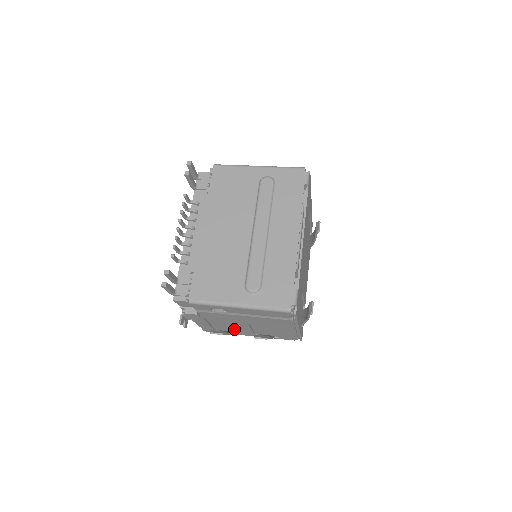
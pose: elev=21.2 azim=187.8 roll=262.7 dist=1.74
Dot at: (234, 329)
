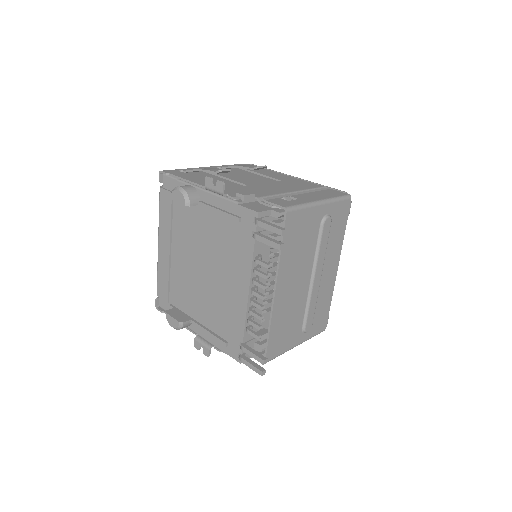
Dot at: occluded
